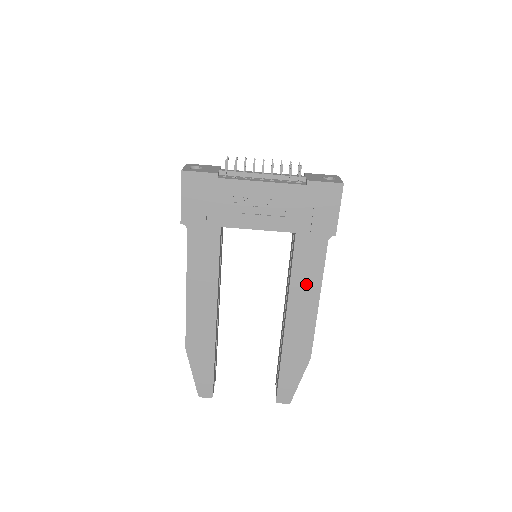
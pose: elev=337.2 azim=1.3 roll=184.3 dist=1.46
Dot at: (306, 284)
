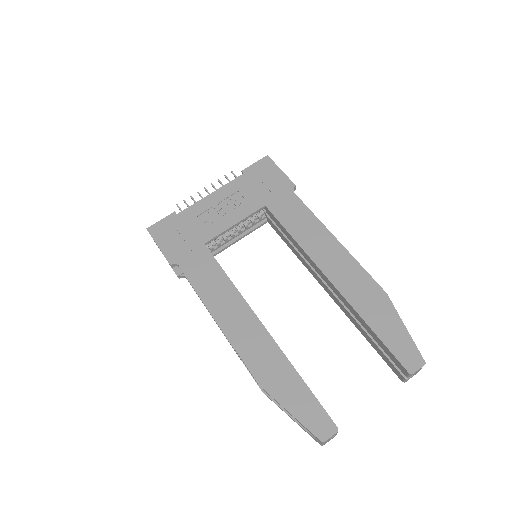
Dot at: (311, 234)
